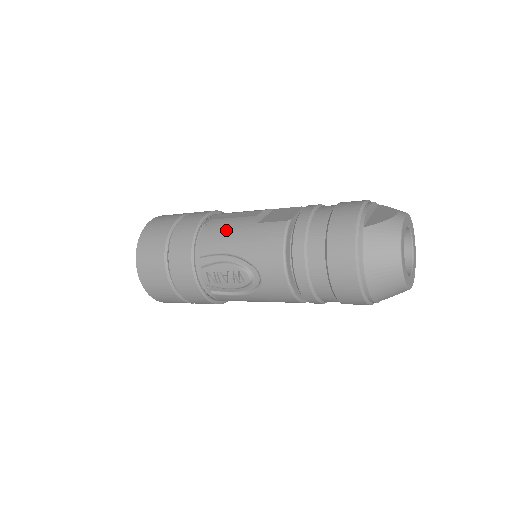
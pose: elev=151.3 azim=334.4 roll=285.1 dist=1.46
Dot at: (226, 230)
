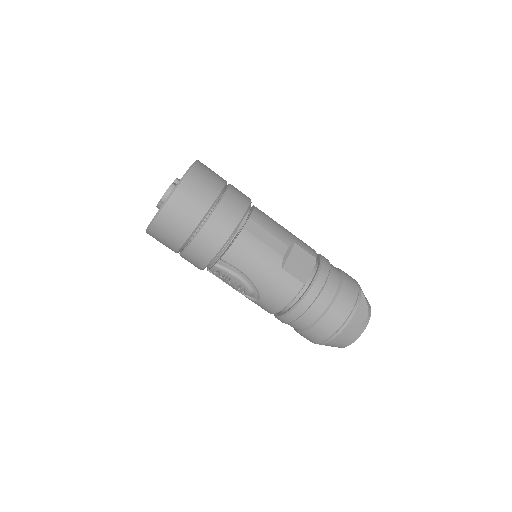
Dot at: (255, 256)
